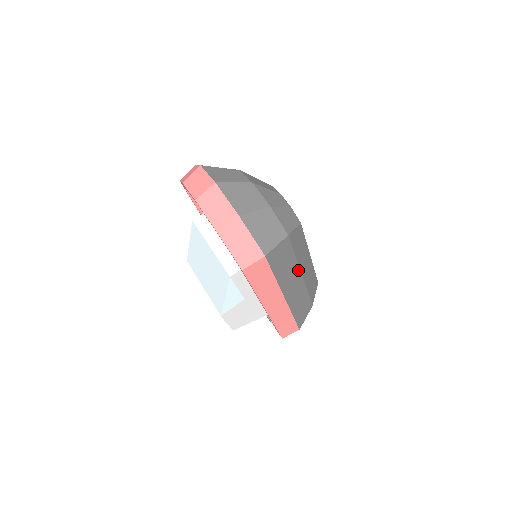
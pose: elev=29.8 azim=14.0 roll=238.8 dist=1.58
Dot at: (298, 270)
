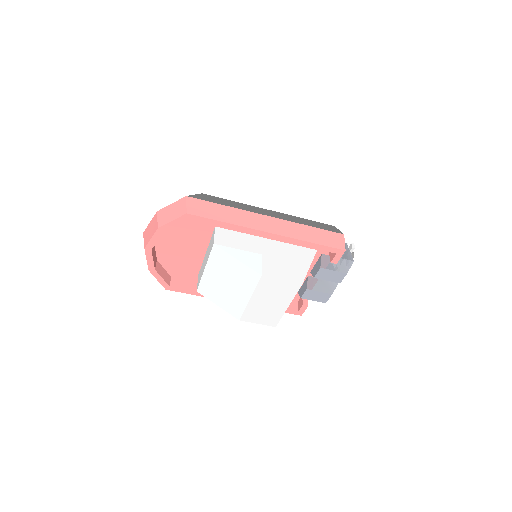
Dot at: (257, 208)
